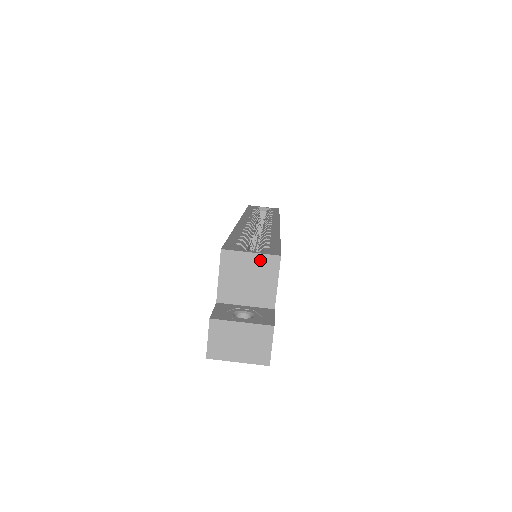
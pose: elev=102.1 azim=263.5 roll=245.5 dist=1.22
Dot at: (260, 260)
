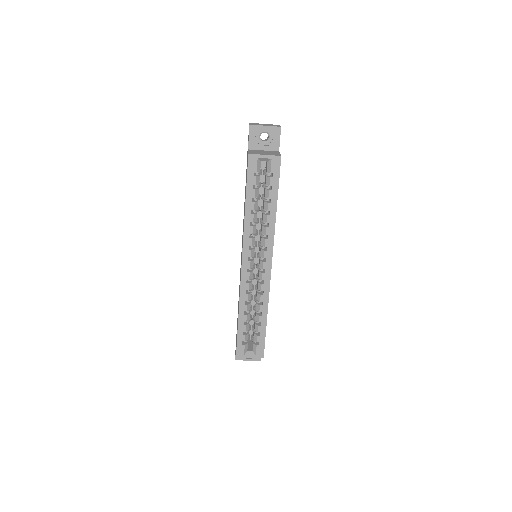
Dot at: (254, 356)
